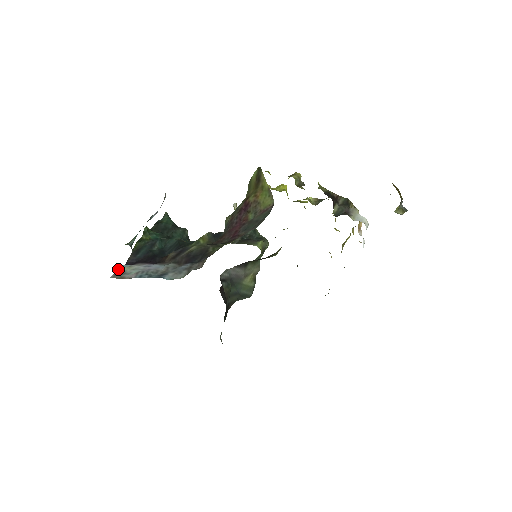
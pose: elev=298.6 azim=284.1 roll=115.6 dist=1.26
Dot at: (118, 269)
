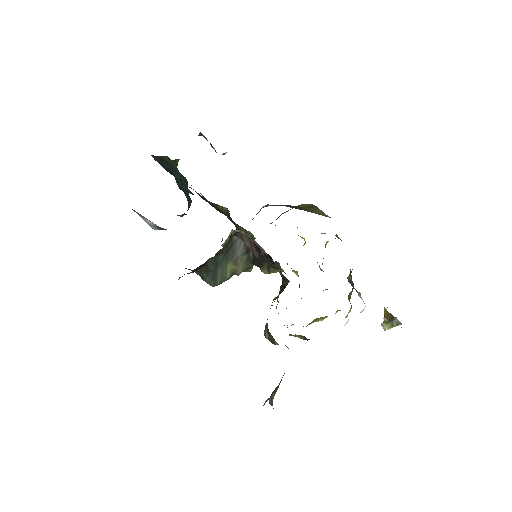
Dot at: occluded
